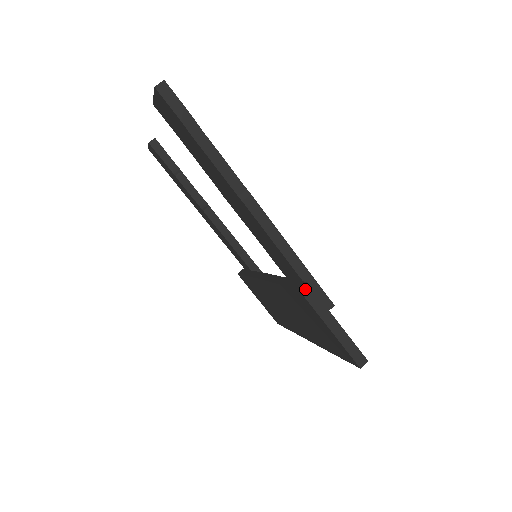
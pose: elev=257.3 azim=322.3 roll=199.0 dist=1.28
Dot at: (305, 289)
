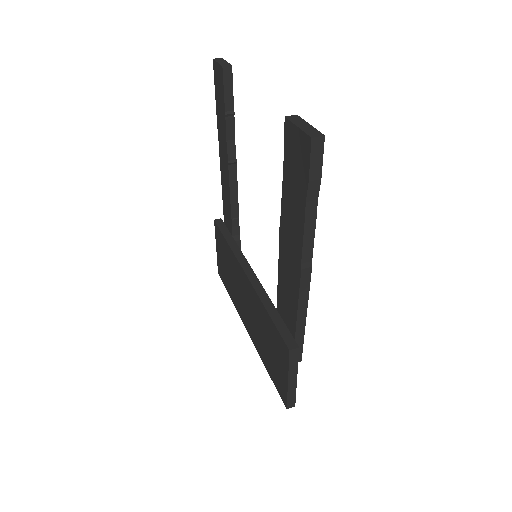
Dot at: (294, 351)
